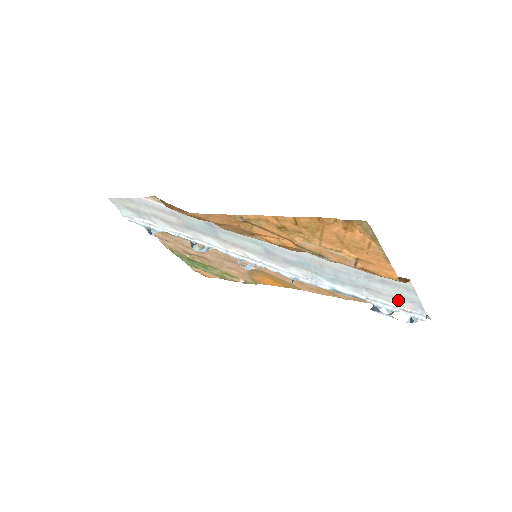
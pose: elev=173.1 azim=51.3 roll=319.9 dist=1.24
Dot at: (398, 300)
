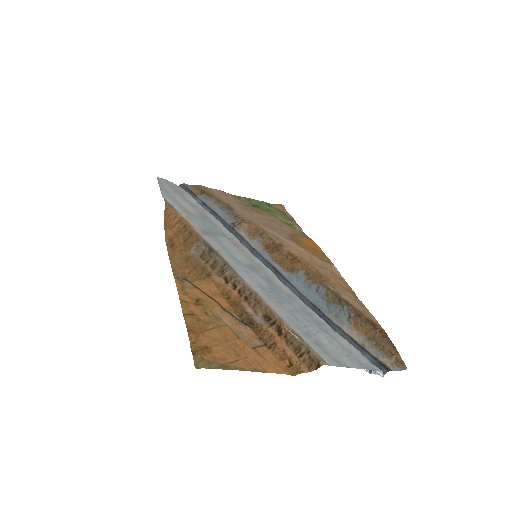
Dot at: (352, 352)
